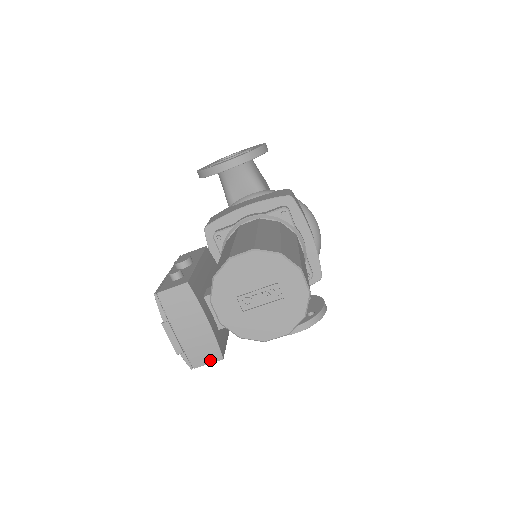
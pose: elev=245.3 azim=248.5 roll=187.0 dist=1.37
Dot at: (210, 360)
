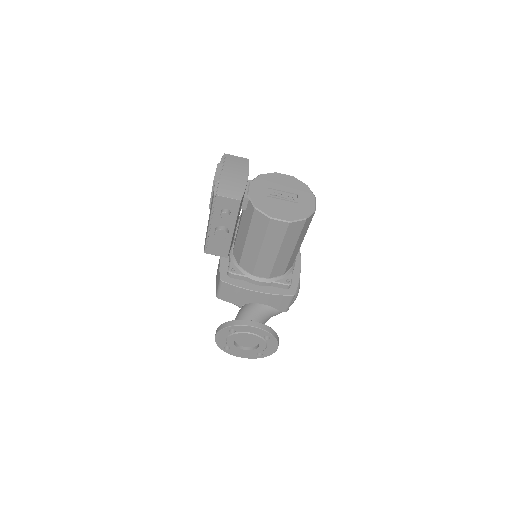
Dot at: (232, 196)
